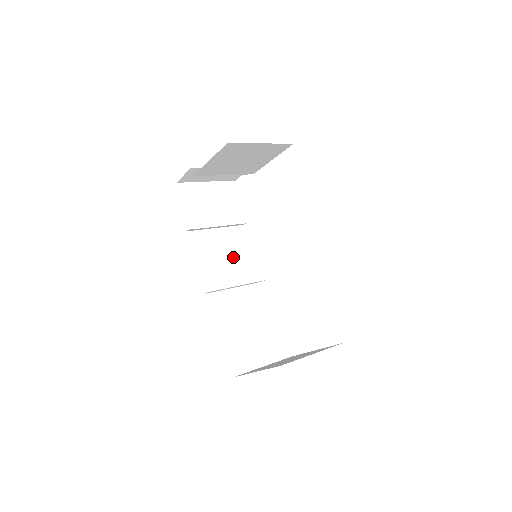
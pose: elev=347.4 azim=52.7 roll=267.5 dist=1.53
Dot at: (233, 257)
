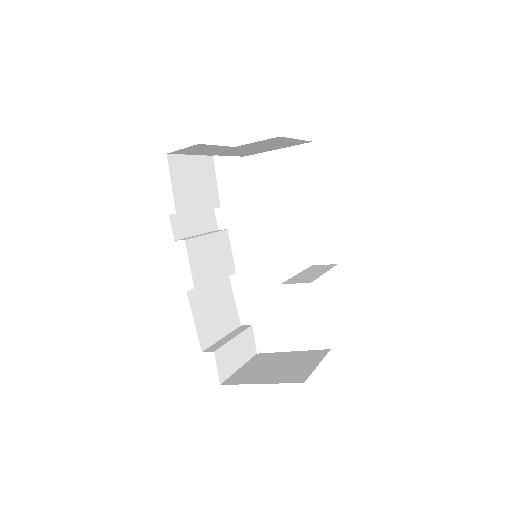
Dot at: (213, 248)
